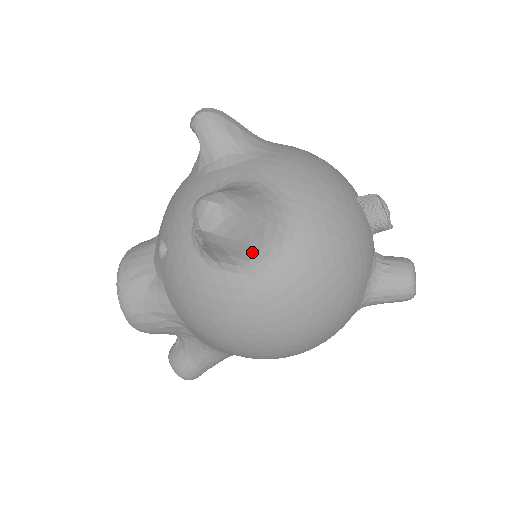
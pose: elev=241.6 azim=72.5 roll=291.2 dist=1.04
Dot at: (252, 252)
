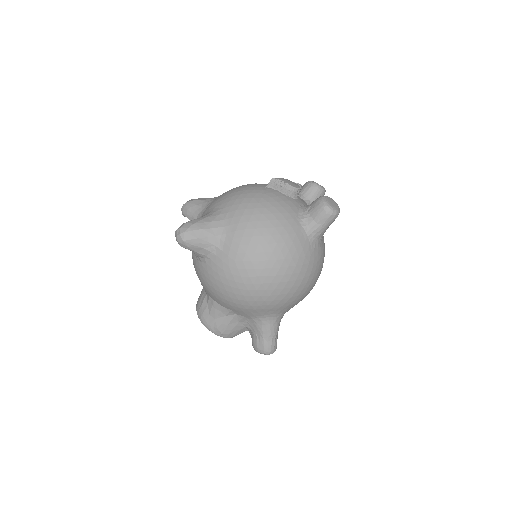
Dot at: (212, 240)
